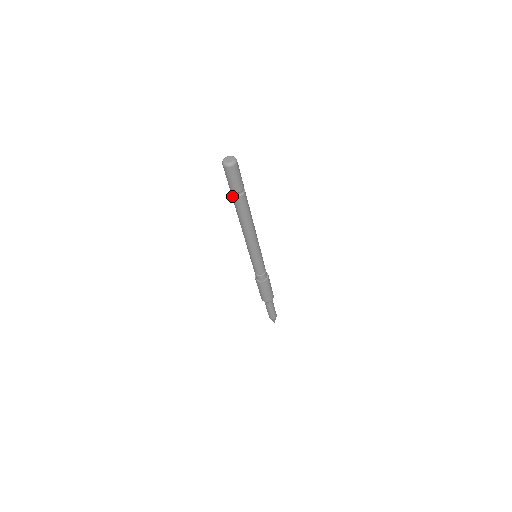
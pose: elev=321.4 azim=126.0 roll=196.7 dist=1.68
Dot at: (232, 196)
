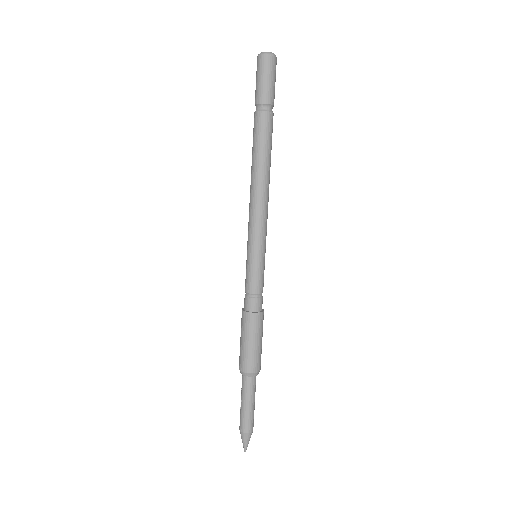
Dot at: (263, 113)
